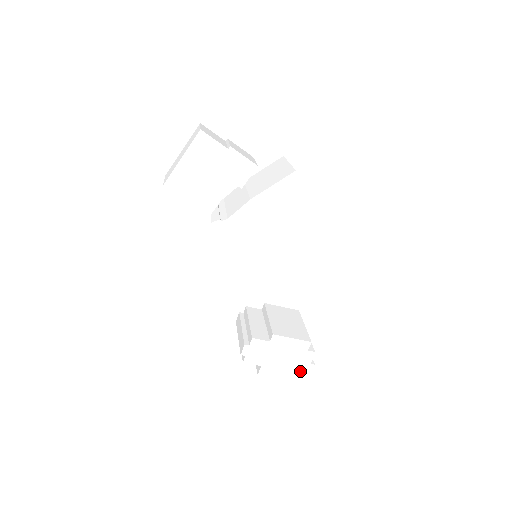
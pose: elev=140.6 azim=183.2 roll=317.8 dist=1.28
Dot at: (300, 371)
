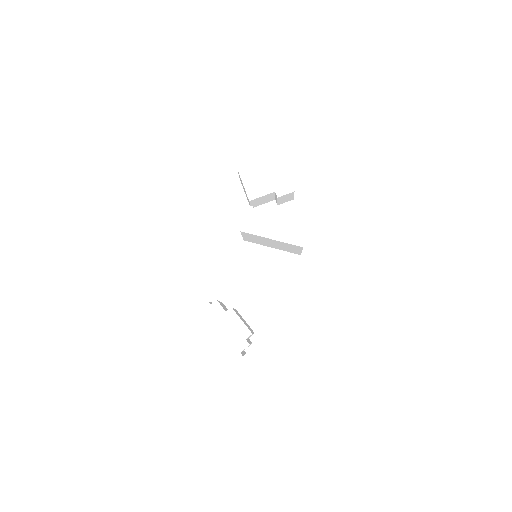
Dot at: (229, 354)
